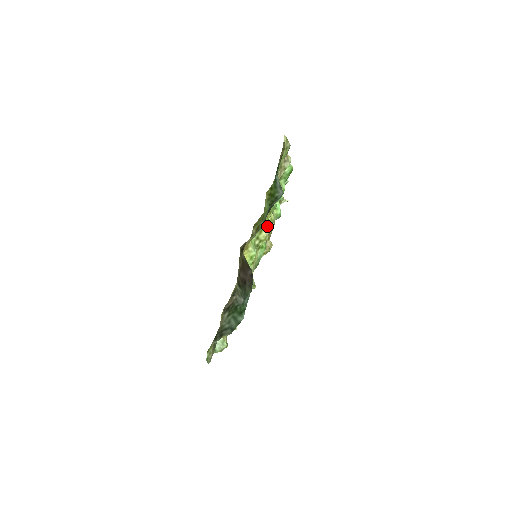
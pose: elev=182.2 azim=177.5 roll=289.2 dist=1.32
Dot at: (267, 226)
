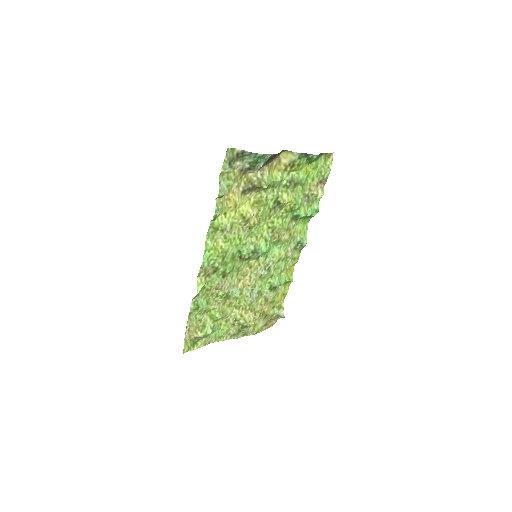
Dot at: (289, 200)
